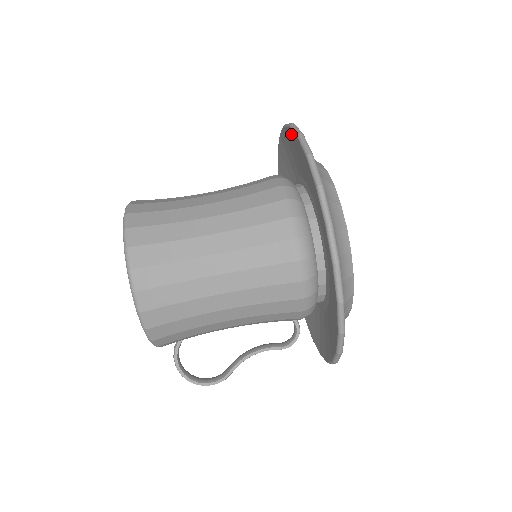
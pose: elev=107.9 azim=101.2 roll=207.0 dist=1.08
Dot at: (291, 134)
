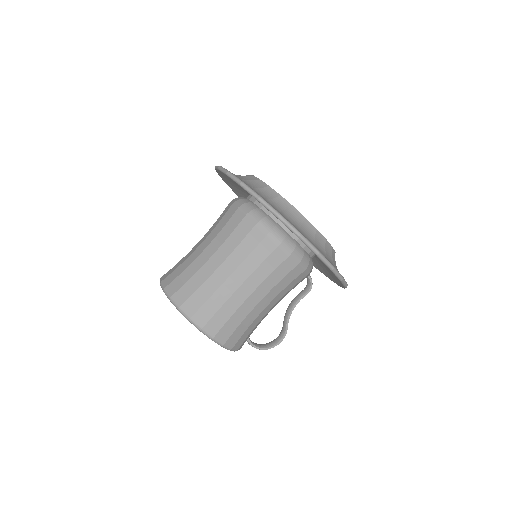
Dot at: occluded
